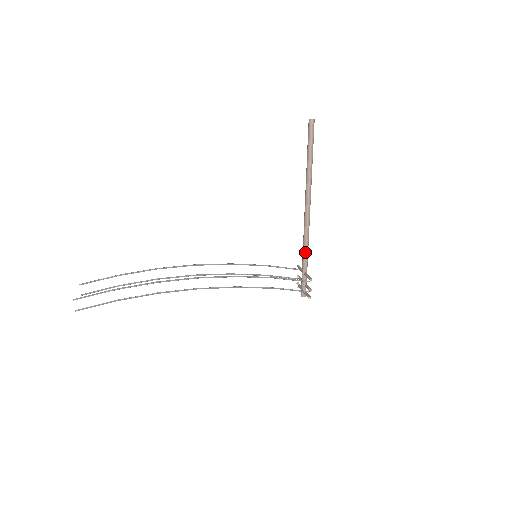
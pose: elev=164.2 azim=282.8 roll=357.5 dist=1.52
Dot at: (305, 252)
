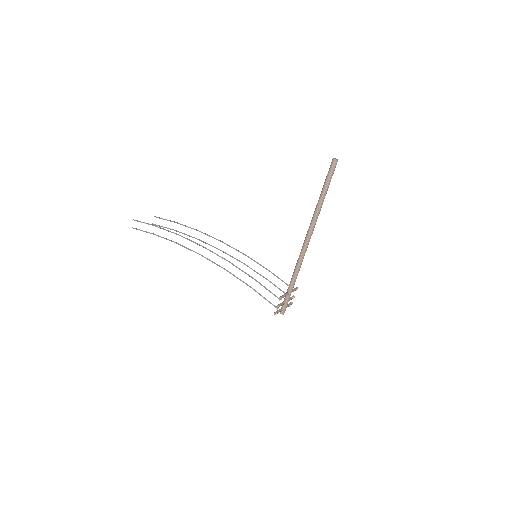
Dot at: (293, 274)
